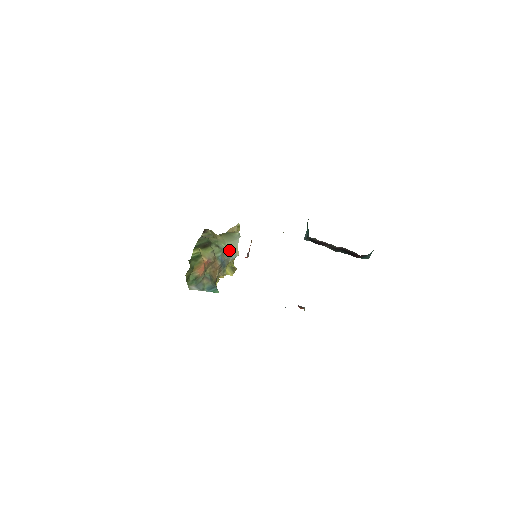
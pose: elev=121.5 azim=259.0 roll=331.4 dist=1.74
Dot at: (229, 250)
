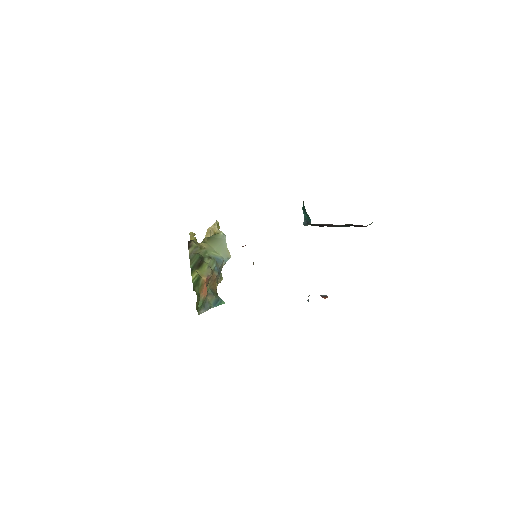
Dot at: (220, 255)
